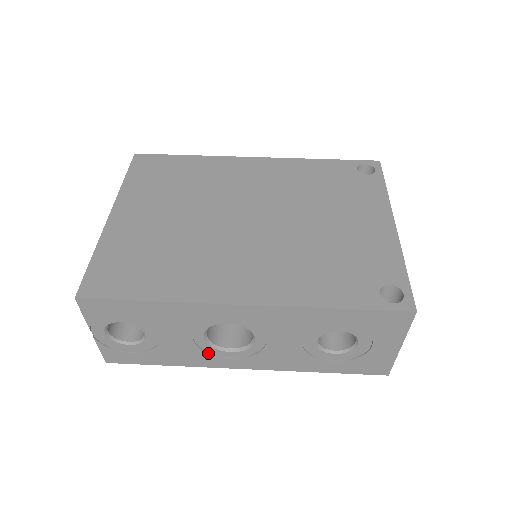
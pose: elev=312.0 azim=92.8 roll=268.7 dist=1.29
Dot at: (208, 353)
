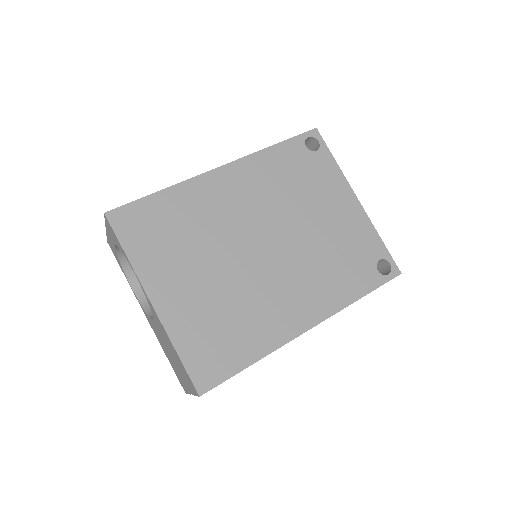
Dot at: occluded
